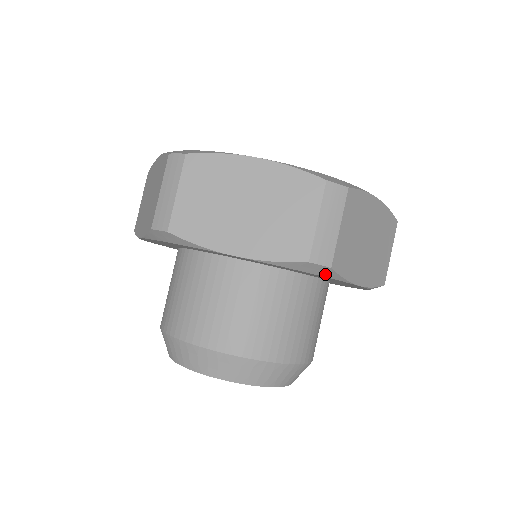
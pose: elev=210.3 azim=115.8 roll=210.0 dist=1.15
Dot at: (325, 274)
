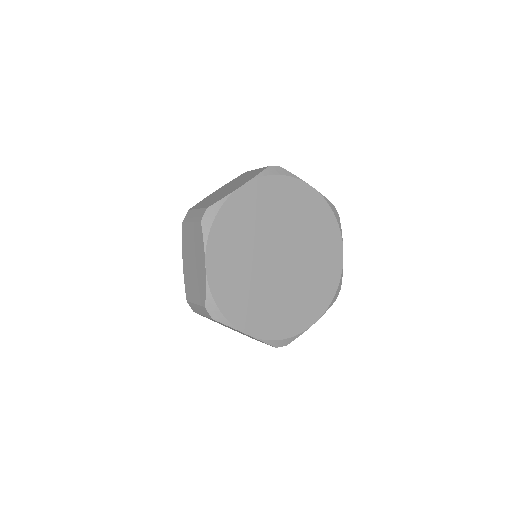
Dot at: occluded
